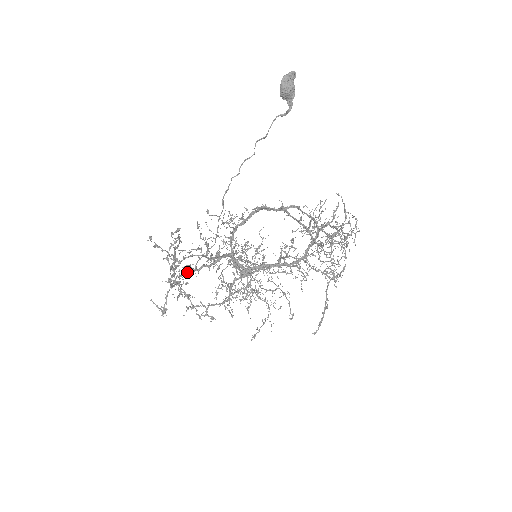
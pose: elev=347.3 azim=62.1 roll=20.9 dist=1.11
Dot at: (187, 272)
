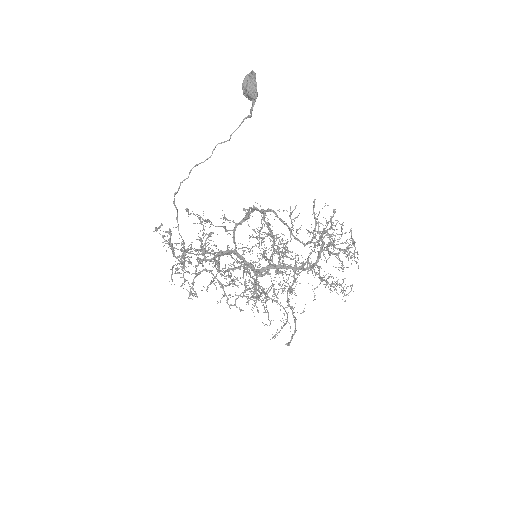
Dot at: occluded
